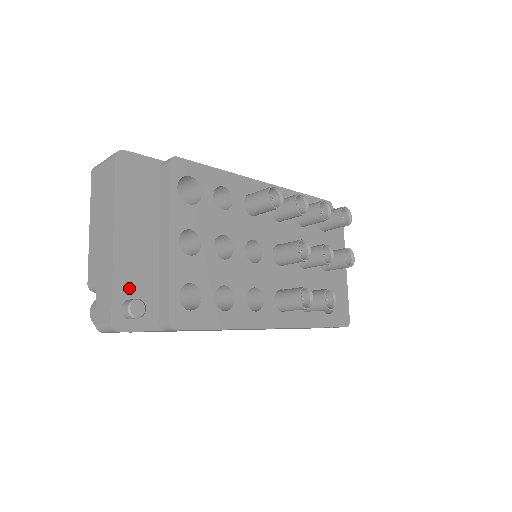
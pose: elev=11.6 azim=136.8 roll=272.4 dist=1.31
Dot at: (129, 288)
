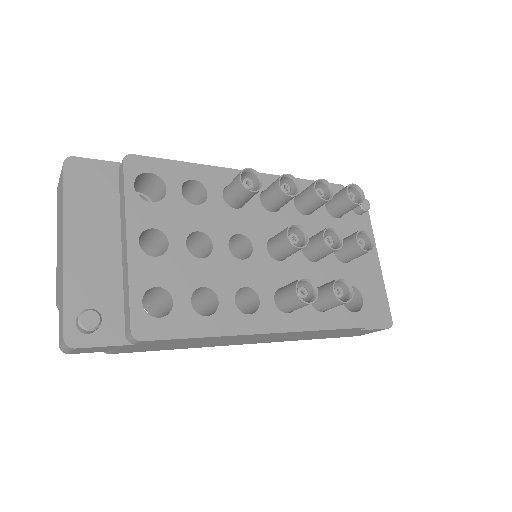
Dot at: (85, 299)
